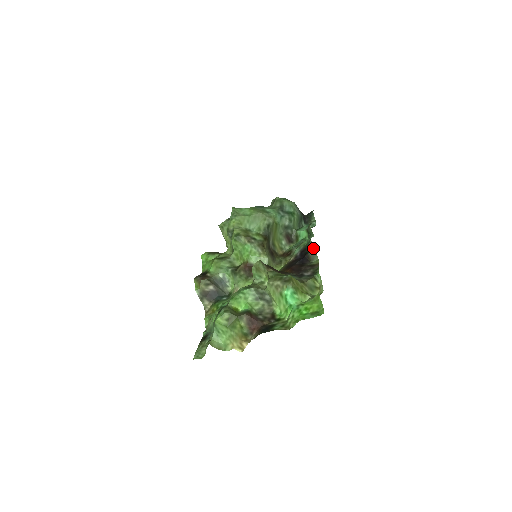
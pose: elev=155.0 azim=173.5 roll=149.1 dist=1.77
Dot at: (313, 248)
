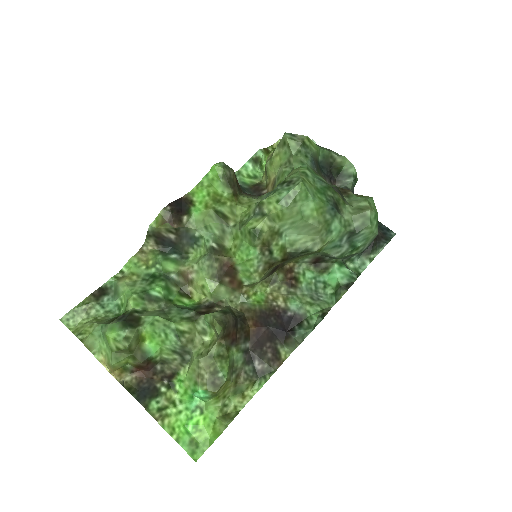
Dot at: (301, 342)
